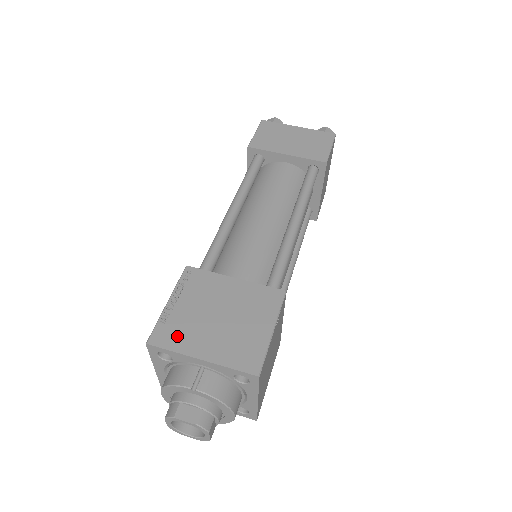
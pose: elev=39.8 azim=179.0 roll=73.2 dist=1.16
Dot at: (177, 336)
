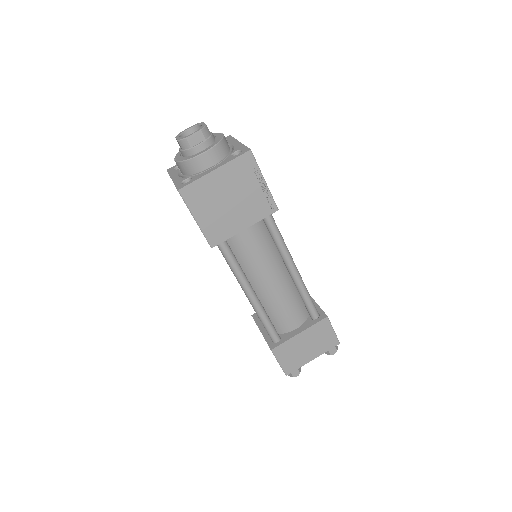
Dot at: occluded
